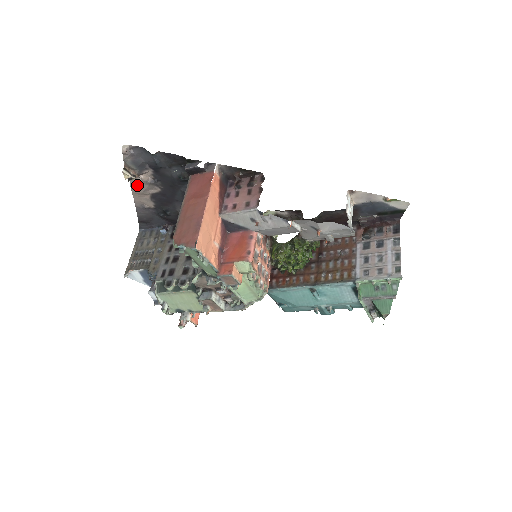
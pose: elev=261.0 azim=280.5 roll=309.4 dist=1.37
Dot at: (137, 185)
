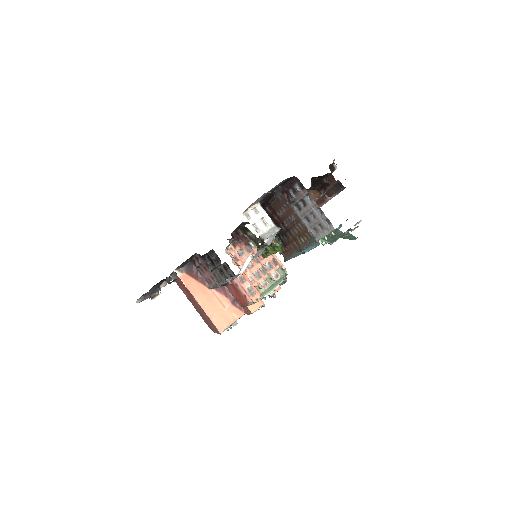
Dot at: occluded
